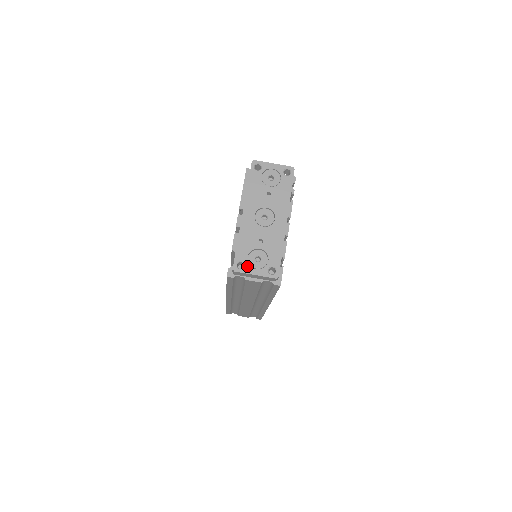
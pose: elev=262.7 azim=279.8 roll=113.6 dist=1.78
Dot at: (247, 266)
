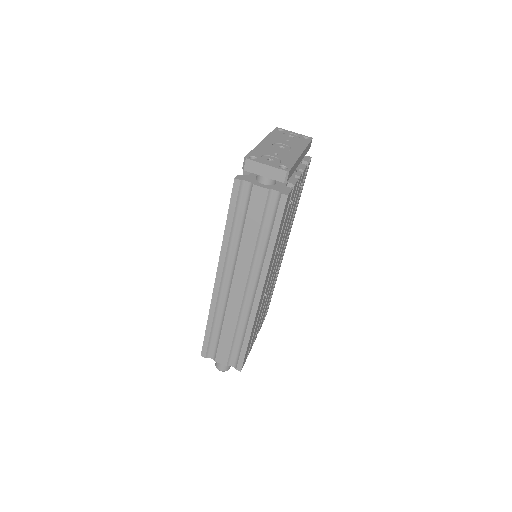
Dot at: (259, 159)
